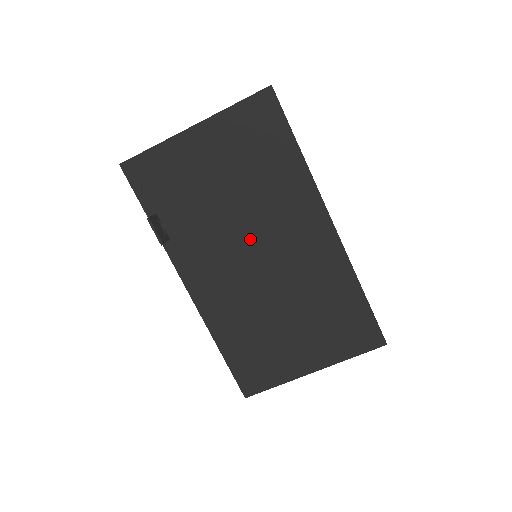
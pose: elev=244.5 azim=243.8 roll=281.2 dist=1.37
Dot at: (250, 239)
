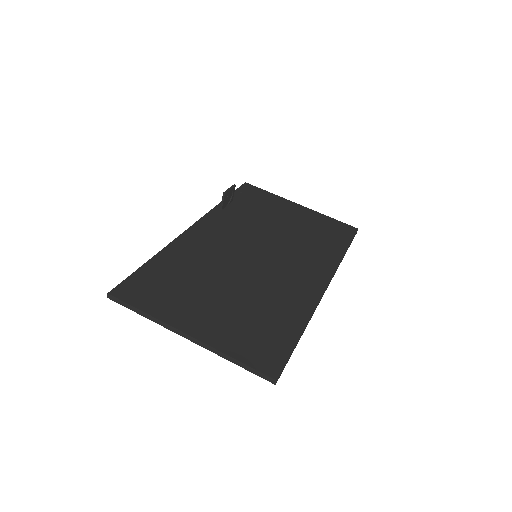
Dot at: (266, 247)
